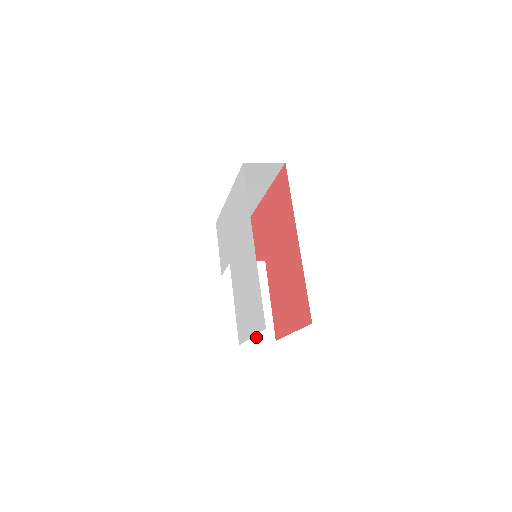
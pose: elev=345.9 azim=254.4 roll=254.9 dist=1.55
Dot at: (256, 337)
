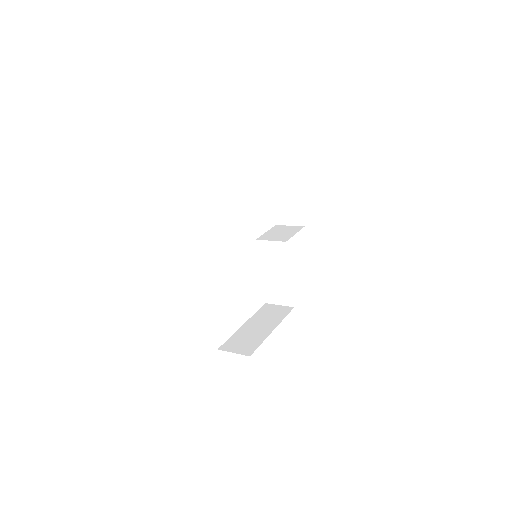
Dot at: (278, 301)
